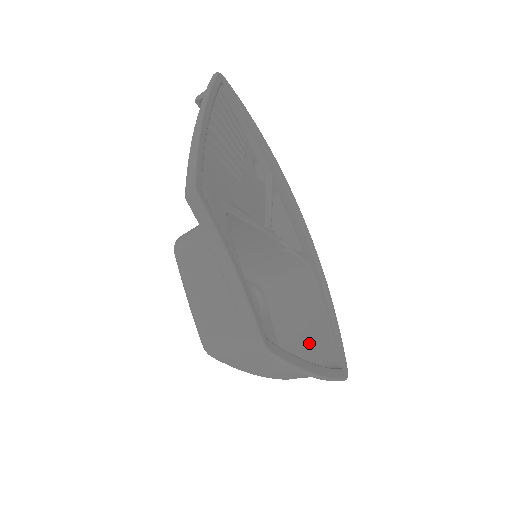
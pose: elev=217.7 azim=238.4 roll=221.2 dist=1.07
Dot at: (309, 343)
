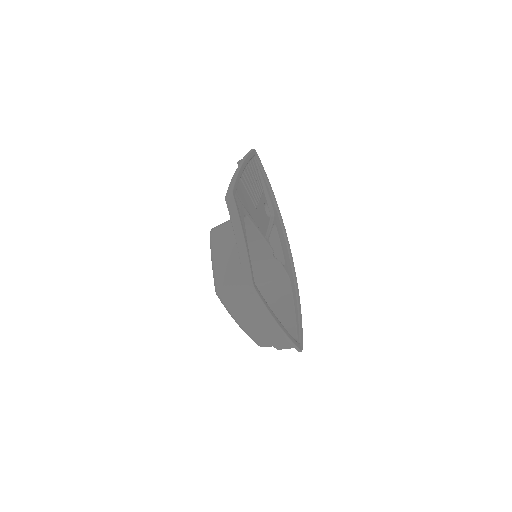
Dot at: occluded
